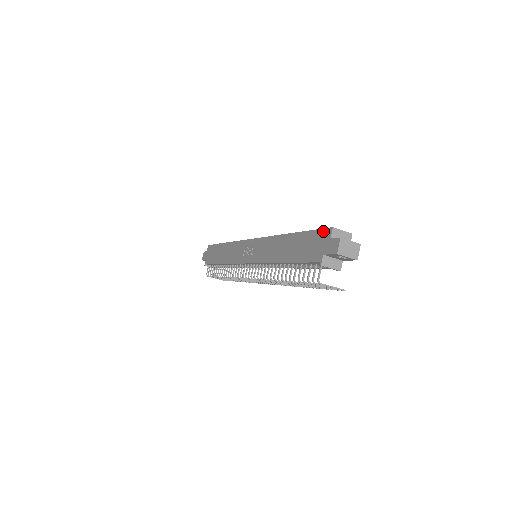
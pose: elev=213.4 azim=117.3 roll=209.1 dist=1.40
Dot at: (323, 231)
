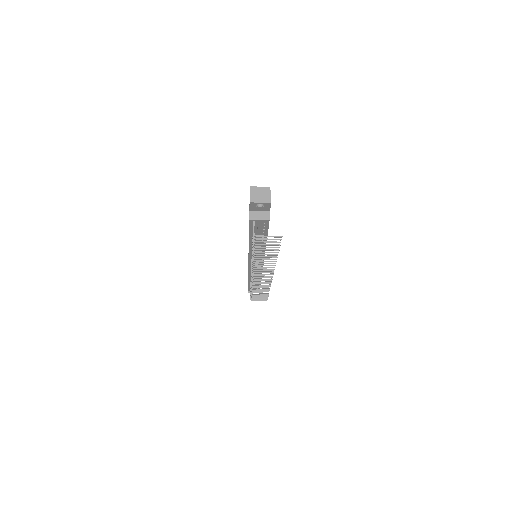
Dot at: occluded
